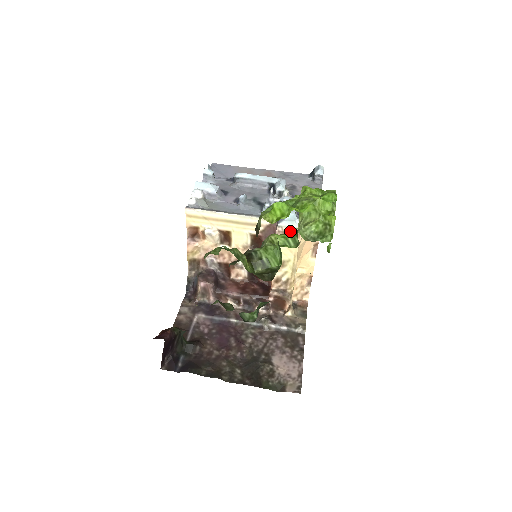
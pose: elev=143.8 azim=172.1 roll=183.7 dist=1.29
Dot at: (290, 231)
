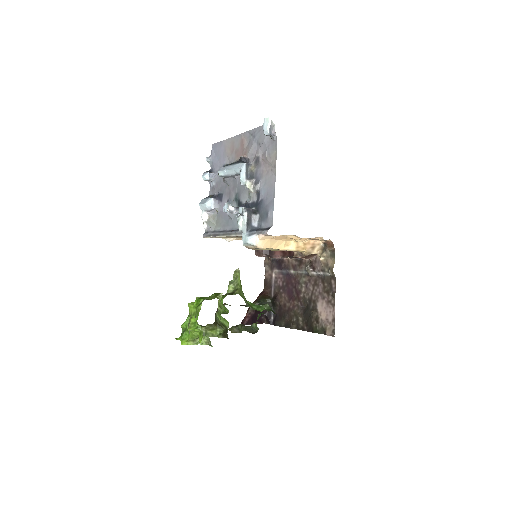
Dot at: occluded
